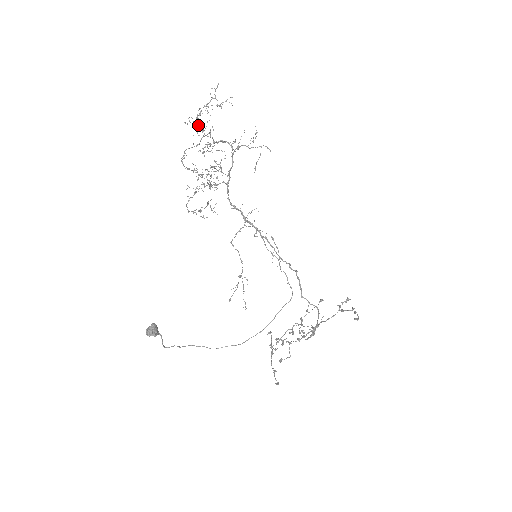
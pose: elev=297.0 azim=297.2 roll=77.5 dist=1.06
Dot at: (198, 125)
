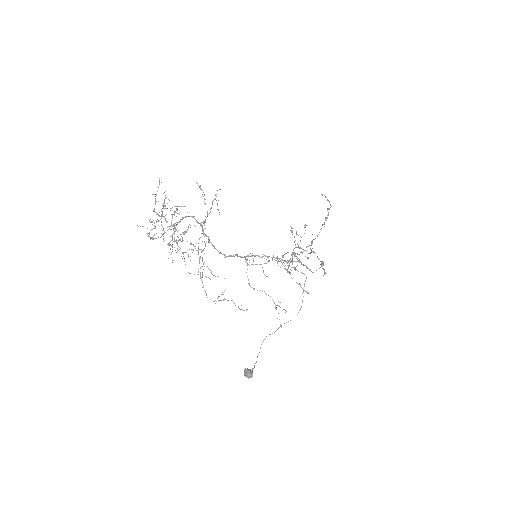
Dot at: (169, 243)
